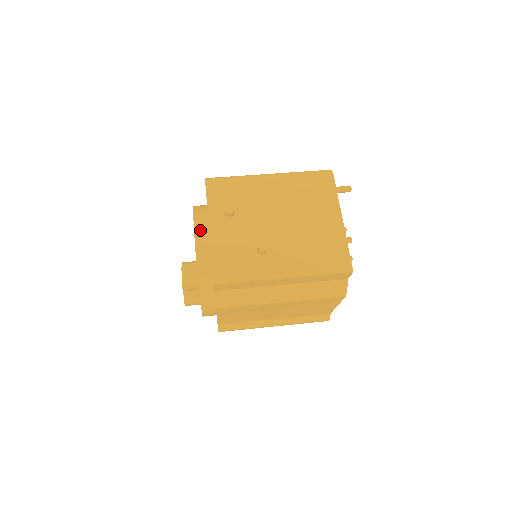
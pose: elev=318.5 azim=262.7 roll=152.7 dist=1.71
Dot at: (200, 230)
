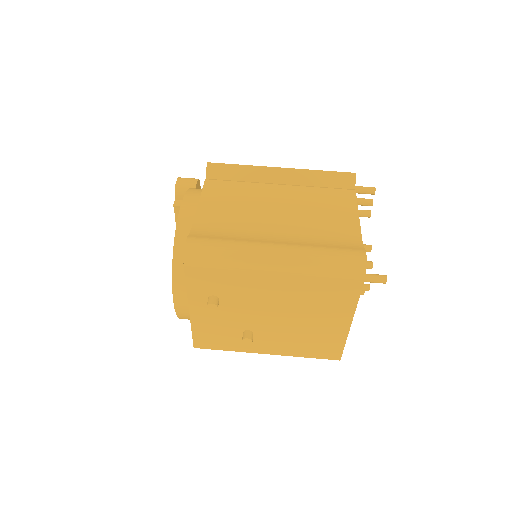
Dot at: (180, 297)
